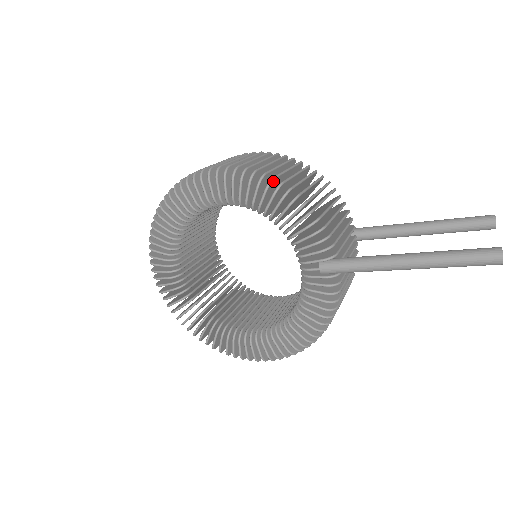
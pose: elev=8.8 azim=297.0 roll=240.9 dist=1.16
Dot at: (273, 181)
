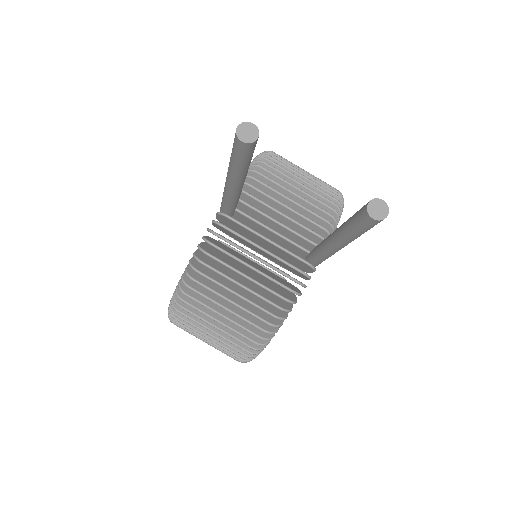
Dot at: occluded
